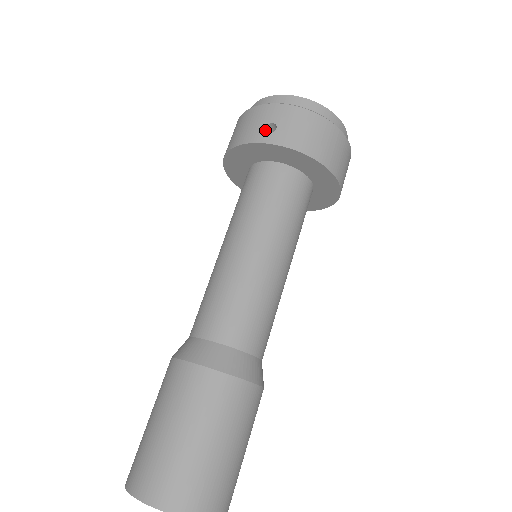
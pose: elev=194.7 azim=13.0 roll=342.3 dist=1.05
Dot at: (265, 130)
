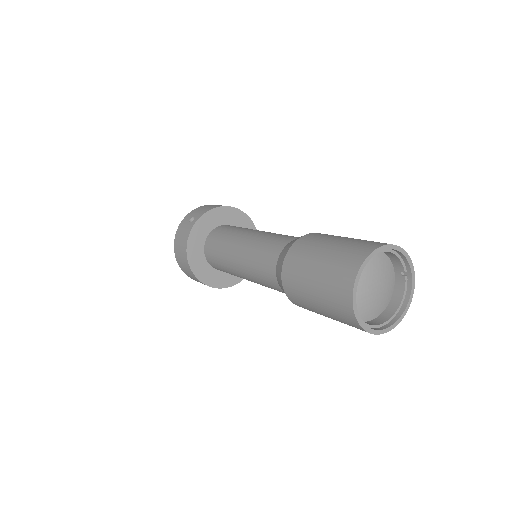
Dot at: (191, 222)
